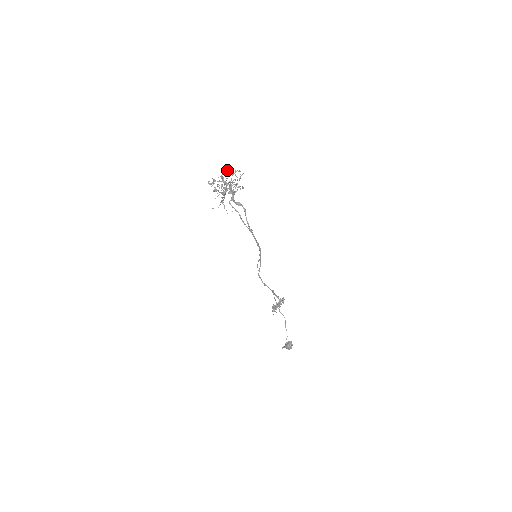
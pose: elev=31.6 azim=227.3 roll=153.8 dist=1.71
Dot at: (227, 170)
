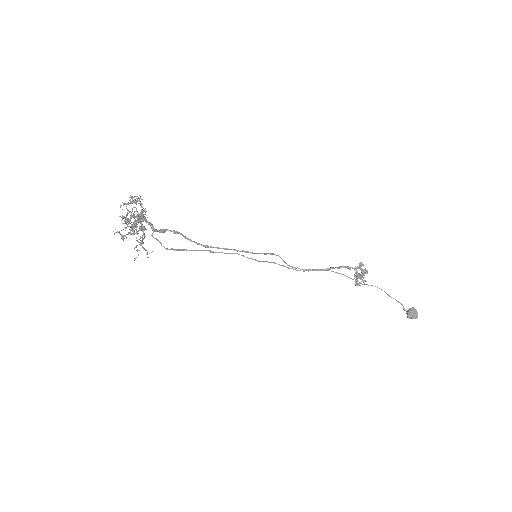
Dot at: occluded
